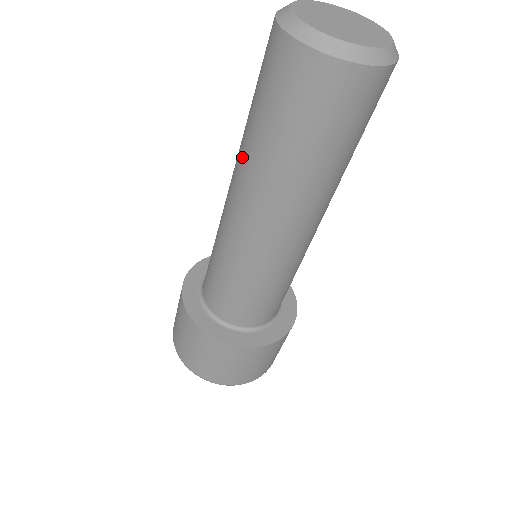
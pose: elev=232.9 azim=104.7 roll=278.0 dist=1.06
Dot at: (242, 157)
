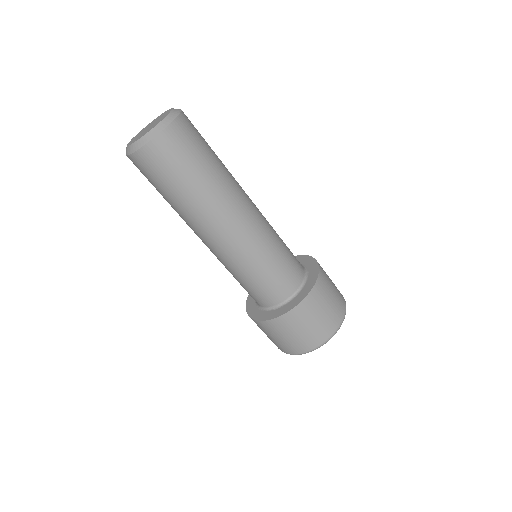
Dot at: (179, 215)
